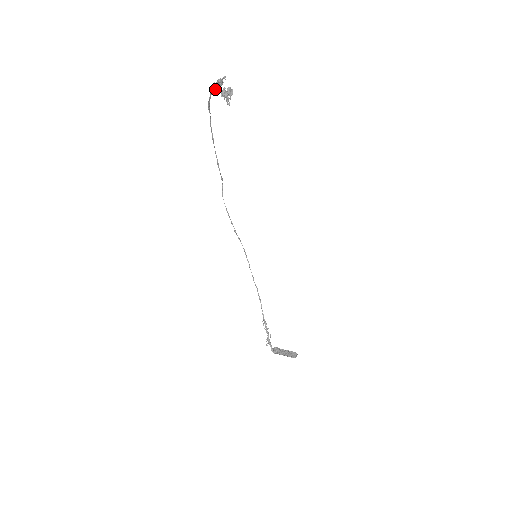
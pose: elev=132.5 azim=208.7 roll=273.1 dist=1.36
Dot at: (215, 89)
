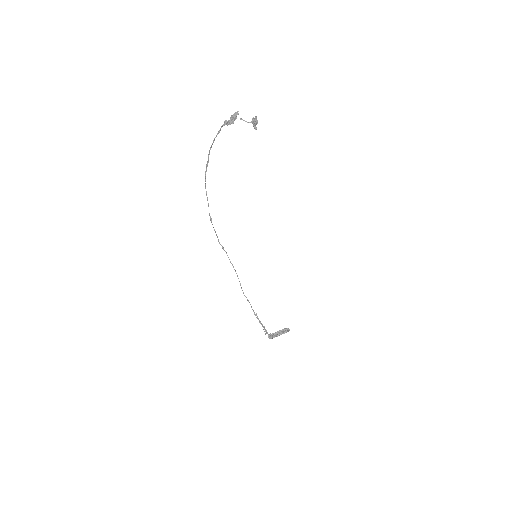
Dot at: (231, 123)
